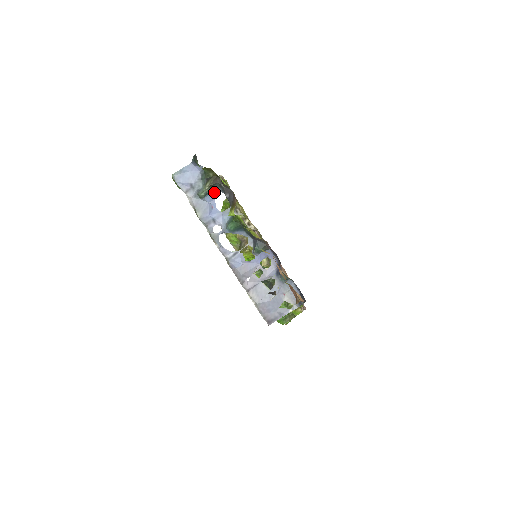
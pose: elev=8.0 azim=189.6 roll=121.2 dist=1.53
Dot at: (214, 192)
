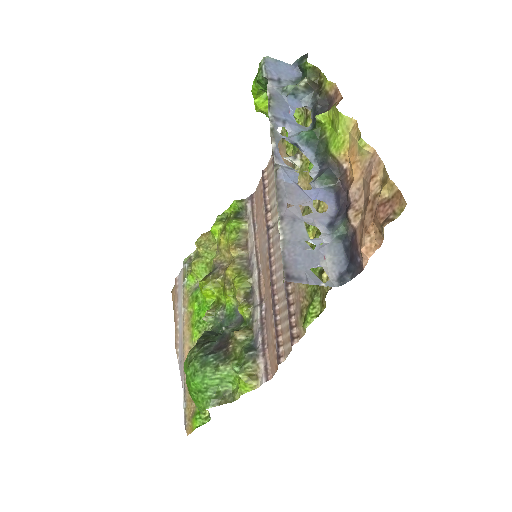
Dot at: (300, 101)
